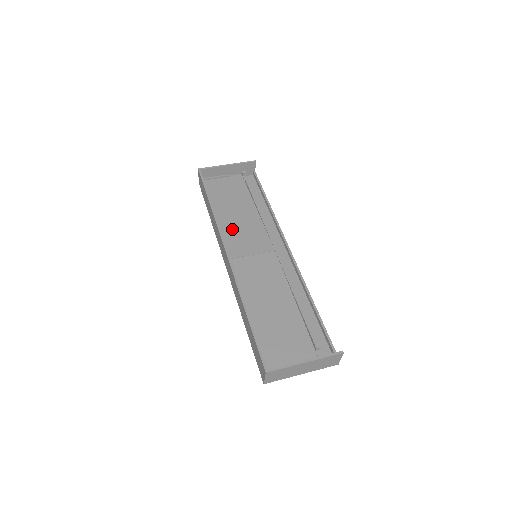
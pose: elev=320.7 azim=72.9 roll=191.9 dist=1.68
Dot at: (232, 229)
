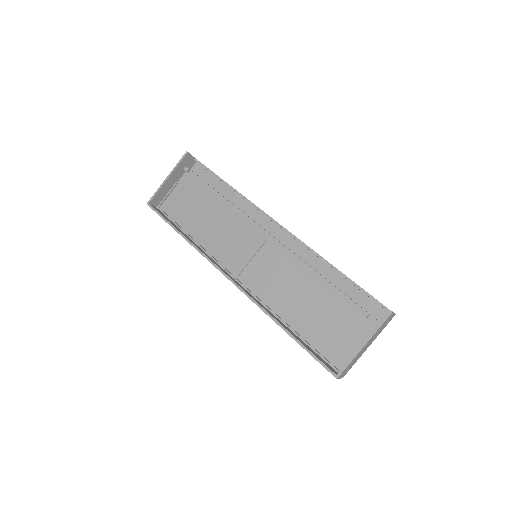
Dot at: (218, 243)
